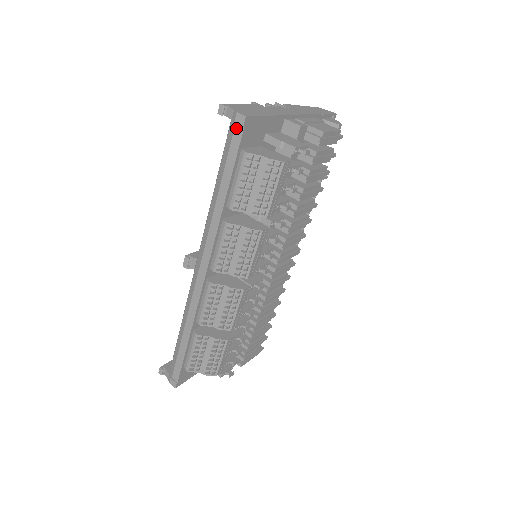
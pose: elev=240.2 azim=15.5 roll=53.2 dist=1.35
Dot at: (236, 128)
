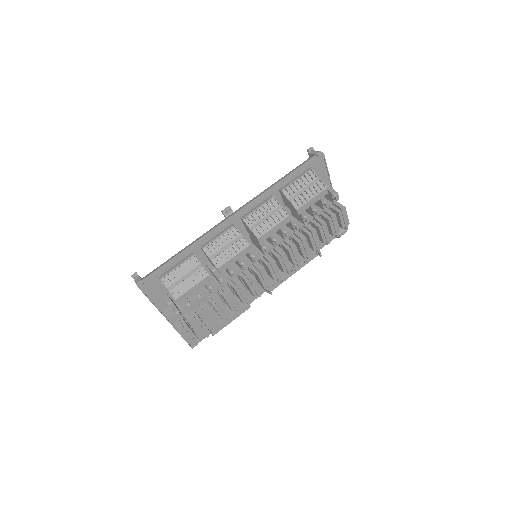
Dot at: (314, 157)
